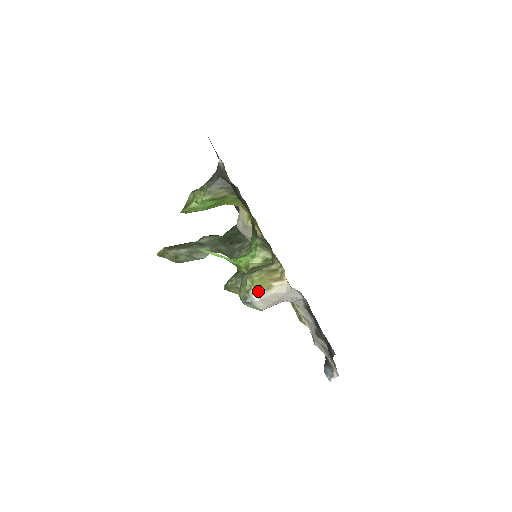
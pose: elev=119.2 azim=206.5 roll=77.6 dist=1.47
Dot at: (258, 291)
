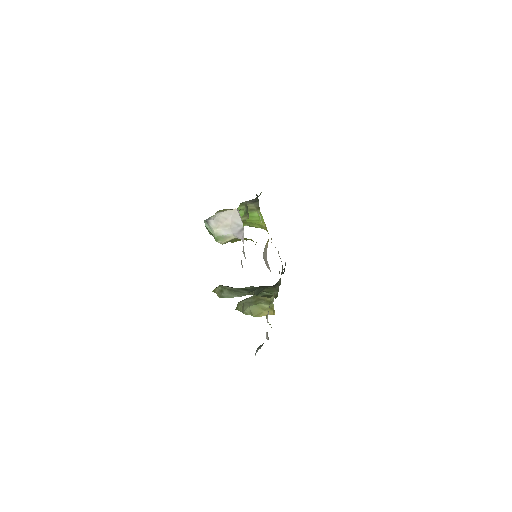
Dot at: (216, 213)
